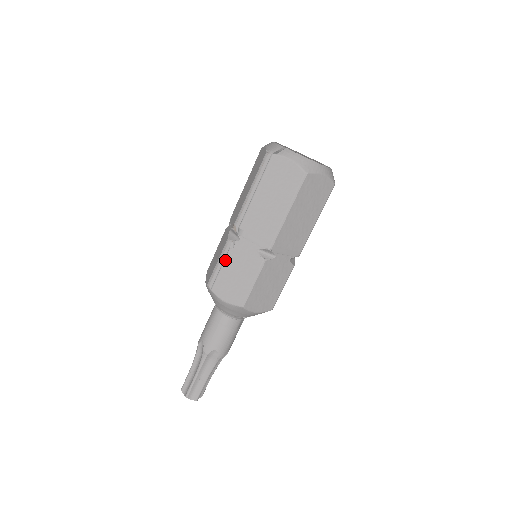
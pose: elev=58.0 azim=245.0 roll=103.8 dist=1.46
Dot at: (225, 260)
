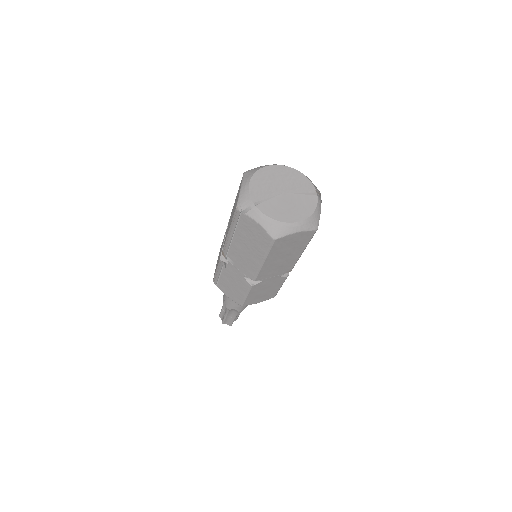
Dot at: (221, 272)
